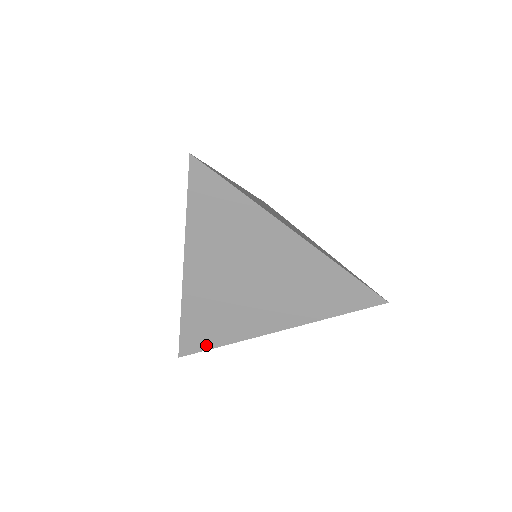
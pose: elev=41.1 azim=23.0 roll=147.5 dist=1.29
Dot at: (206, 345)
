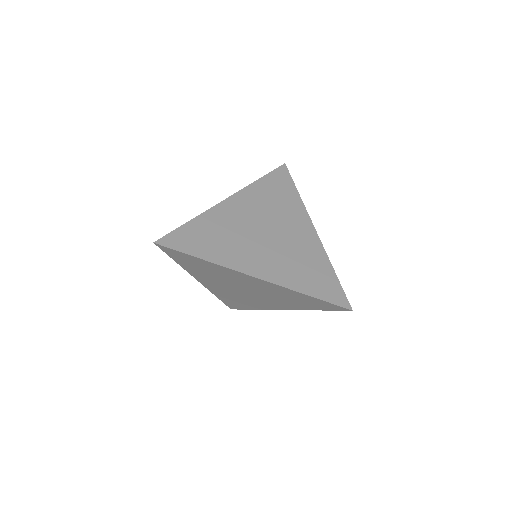
Dot at: (243, 308)
